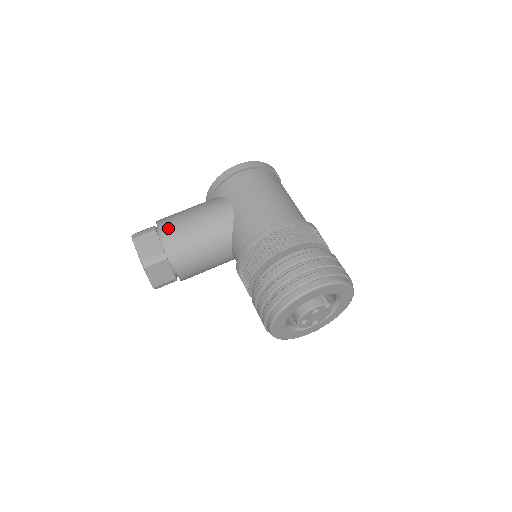
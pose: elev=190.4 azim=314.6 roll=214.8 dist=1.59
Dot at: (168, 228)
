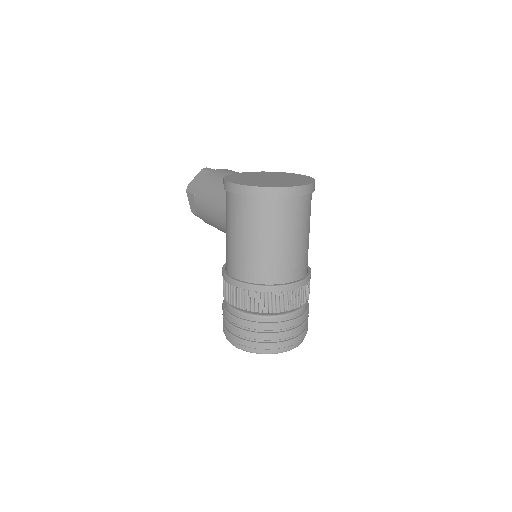
Dot at: (197, 202)
